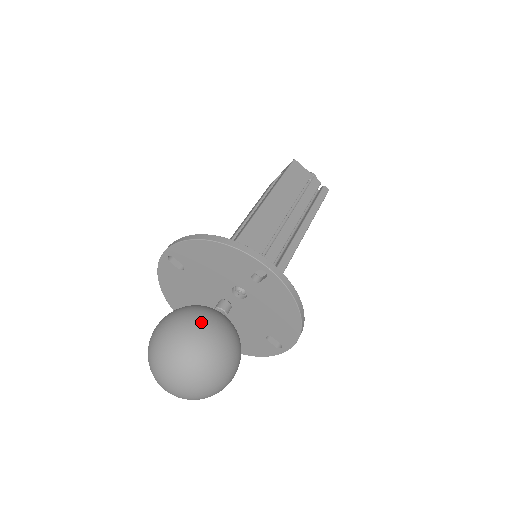
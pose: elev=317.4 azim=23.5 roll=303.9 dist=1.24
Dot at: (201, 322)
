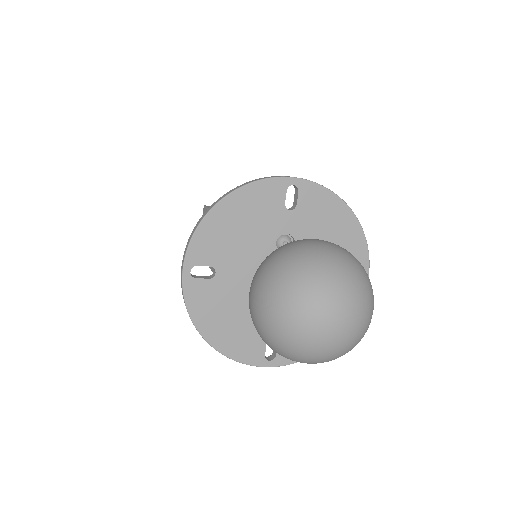
Dot at: (293, 242)
